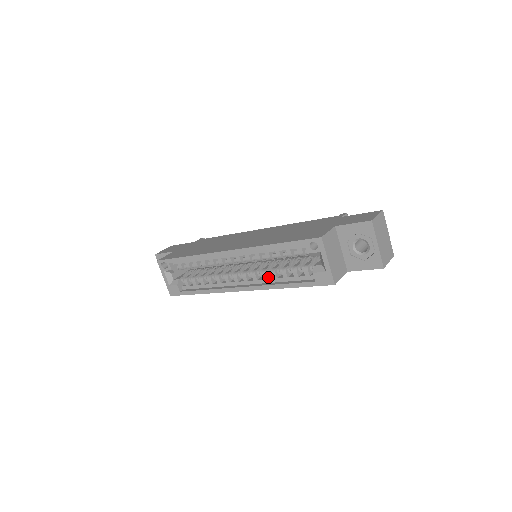
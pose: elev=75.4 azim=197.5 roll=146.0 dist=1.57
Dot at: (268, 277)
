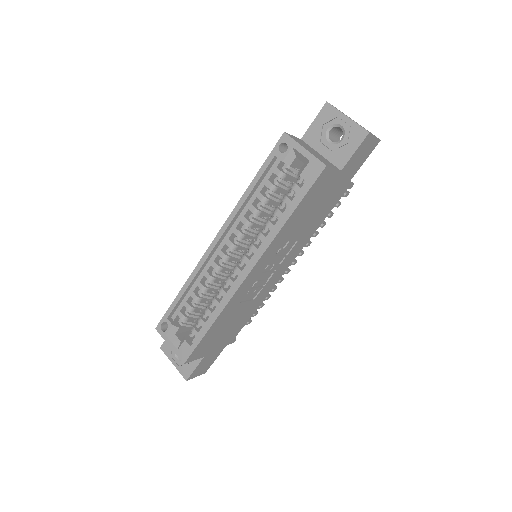
Dot at: (267, 237)
